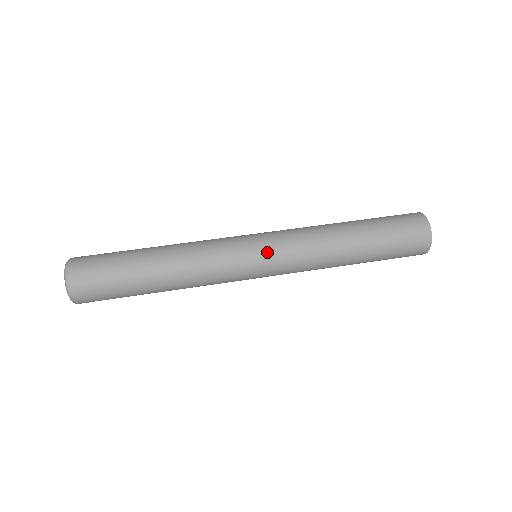
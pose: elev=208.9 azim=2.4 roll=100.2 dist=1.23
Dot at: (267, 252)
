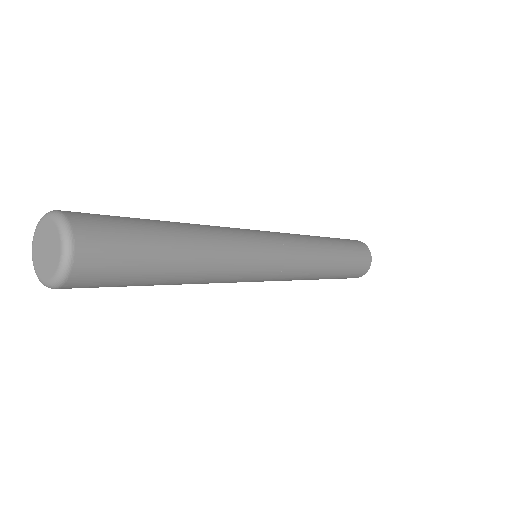
Dot at: (282, 250)
